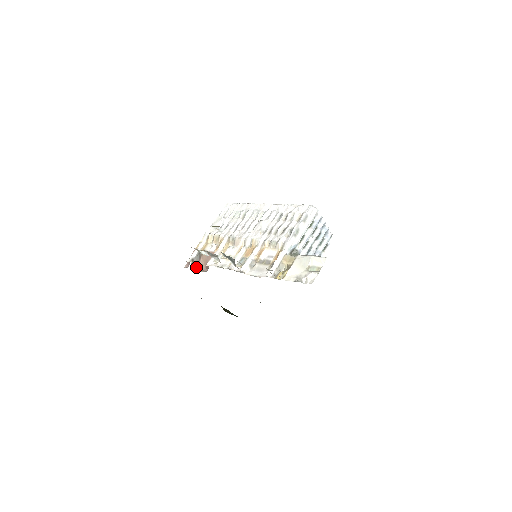
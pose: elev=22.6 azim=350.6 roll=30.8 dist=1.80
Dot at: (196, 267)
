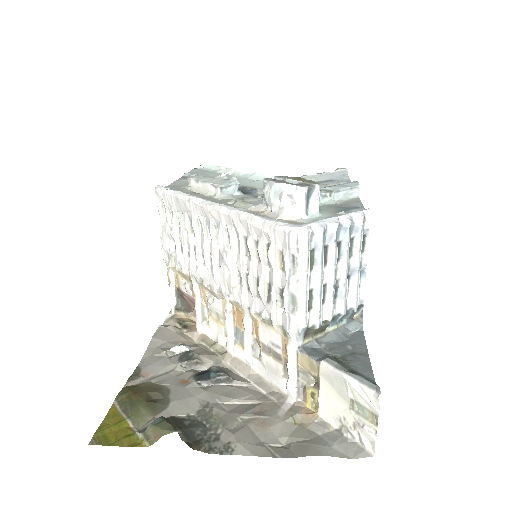
Dot at: (189, 308)
